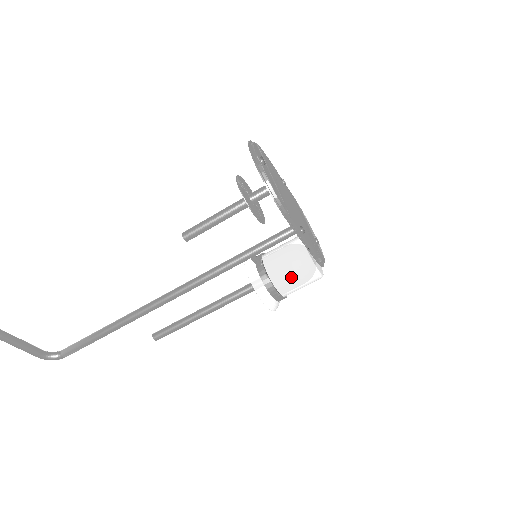
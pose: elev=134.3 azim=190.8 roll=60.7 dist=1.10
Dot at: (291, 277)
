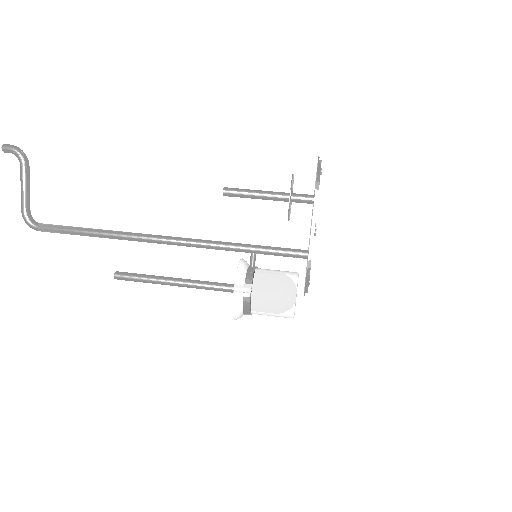
Dot at: (271, 288)
